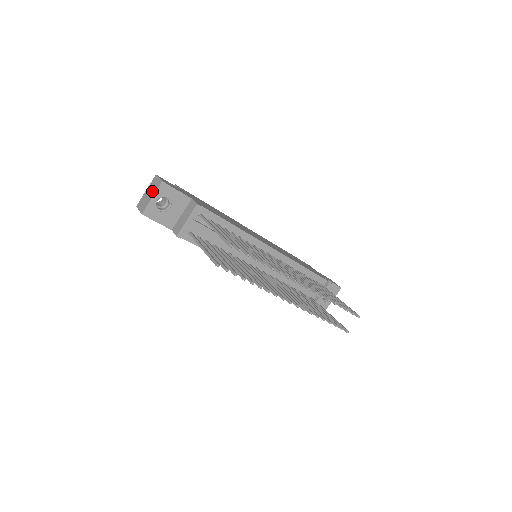
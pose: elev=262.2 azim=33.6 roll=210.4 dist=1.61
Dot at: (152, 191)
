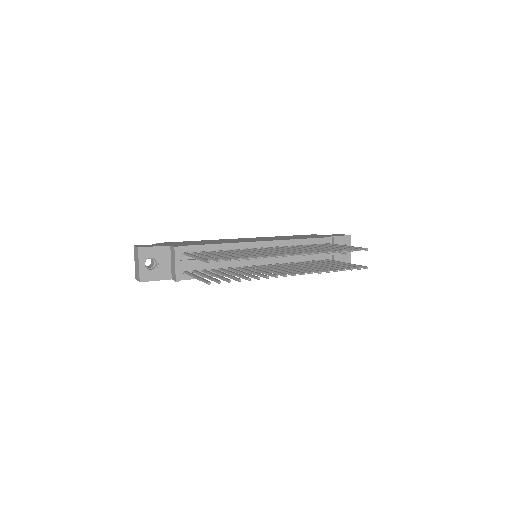
Dot at: (137, 260)
